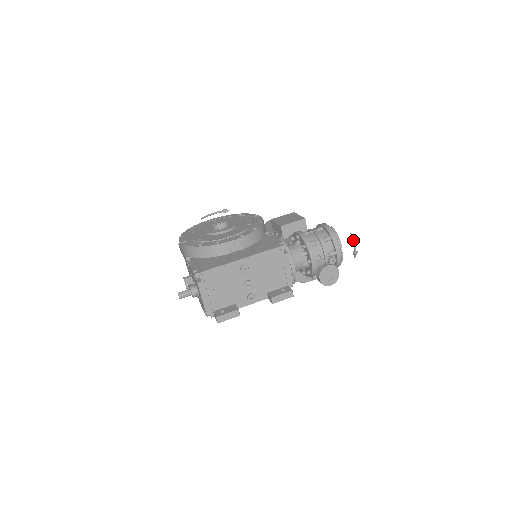
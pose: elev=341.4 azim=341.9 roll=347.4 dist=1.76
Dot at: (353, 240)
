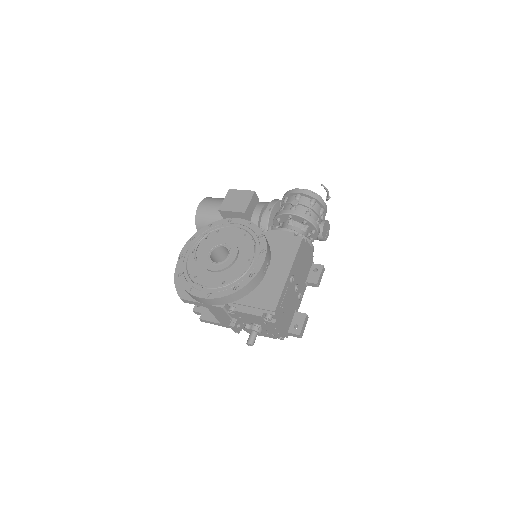
Dot at: (326, 189)
